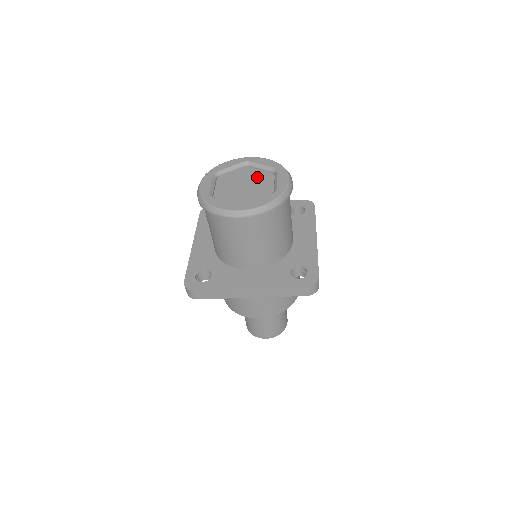
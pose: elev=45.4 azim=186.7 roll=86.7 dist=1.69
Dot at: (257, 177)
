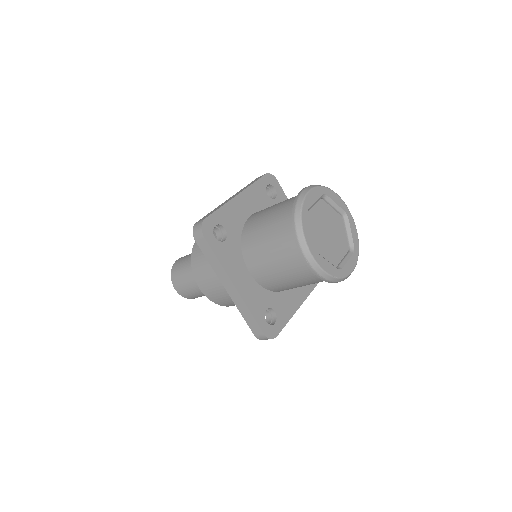
Dot at: (340, 237)
